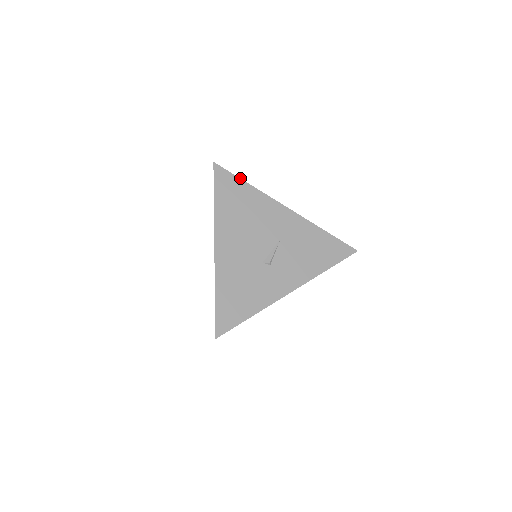
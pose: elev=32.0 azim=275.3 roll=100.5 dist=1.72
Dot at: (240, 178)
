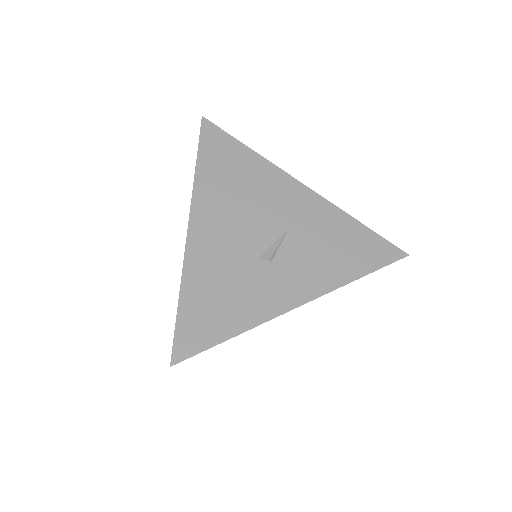
Dot at: (238, 140)
